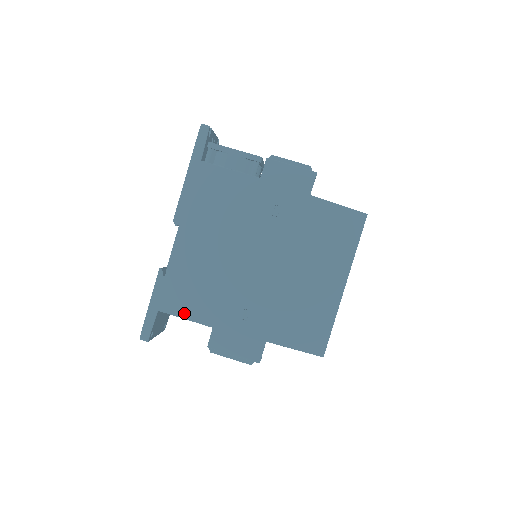
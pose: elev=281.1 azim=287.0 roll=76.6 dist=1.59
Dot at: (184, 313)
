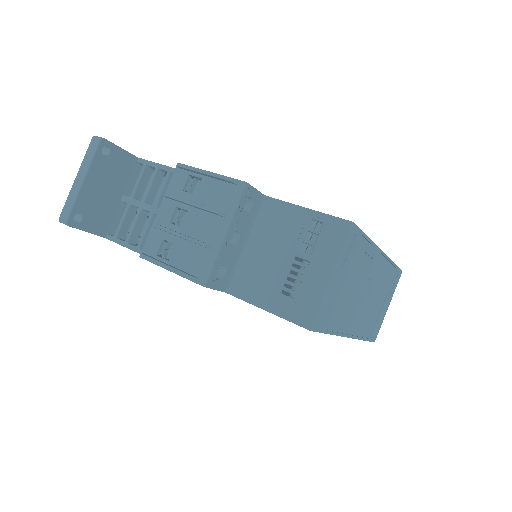
Dot at: occluded
